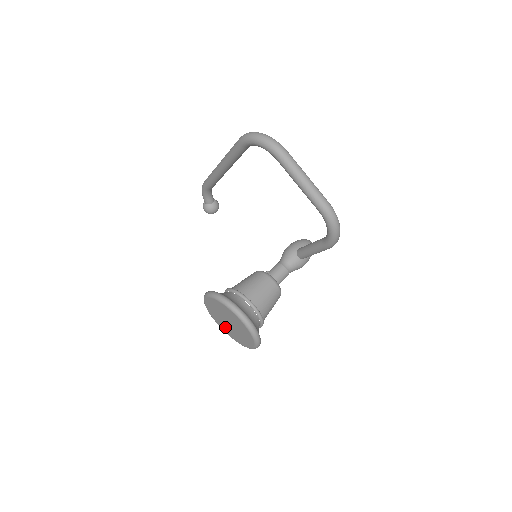
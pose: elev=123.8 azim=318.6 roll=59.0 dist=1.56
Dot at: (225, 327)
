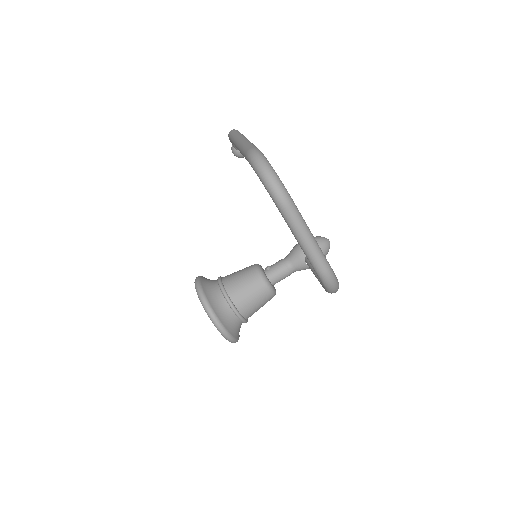
Dot at: occluded
